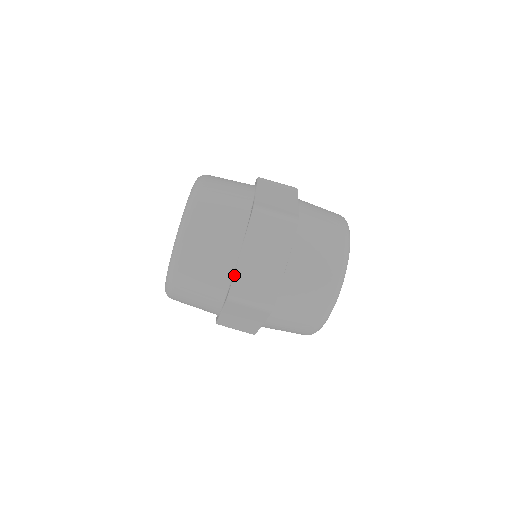
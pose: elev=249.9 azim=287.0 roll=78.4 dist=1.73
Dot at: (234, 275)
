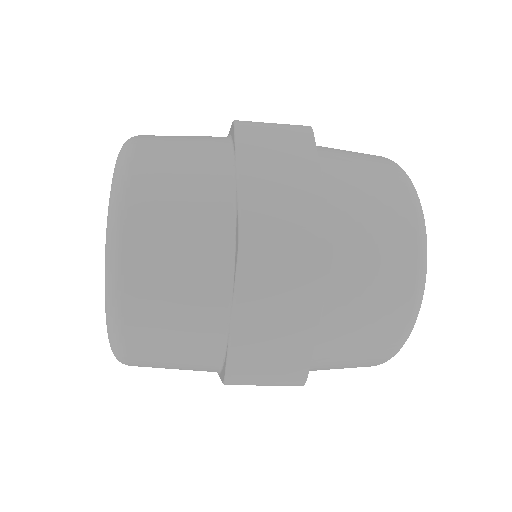
Dot at: occluded
